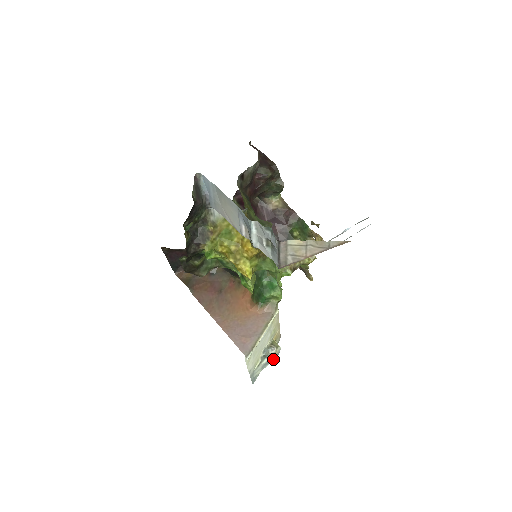
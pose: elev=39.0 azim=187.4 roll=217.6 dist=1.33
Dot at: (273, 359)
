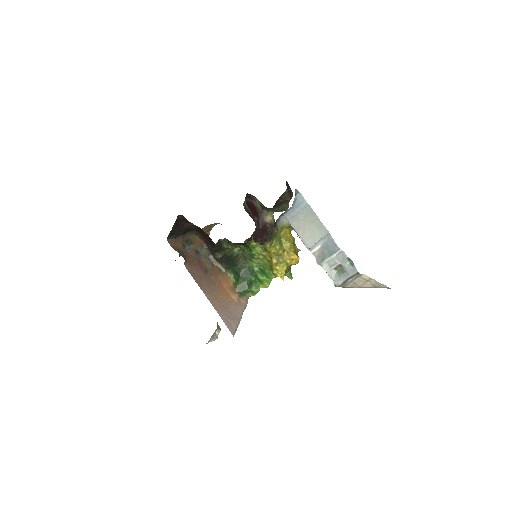
Dot at: (215, 339)
